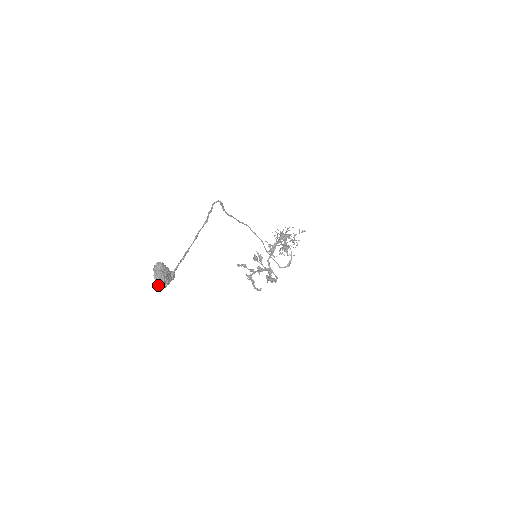
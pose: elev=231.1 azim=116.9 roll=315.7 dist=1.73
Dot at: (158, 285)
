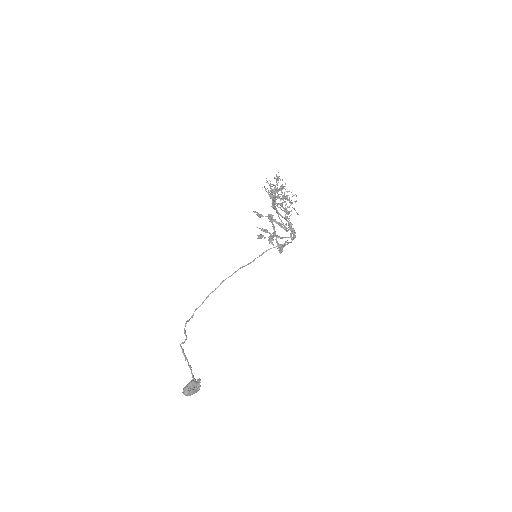
Dot at: occluded
